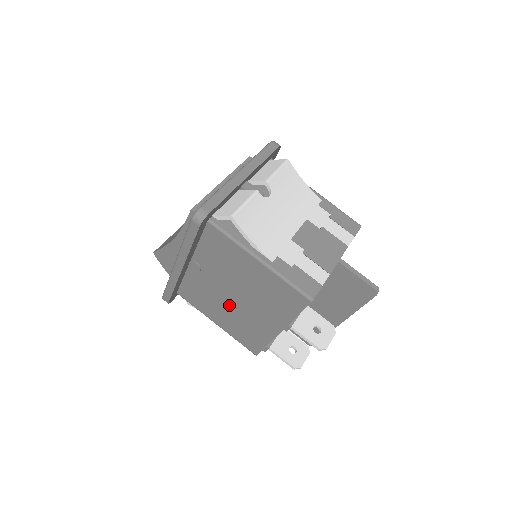
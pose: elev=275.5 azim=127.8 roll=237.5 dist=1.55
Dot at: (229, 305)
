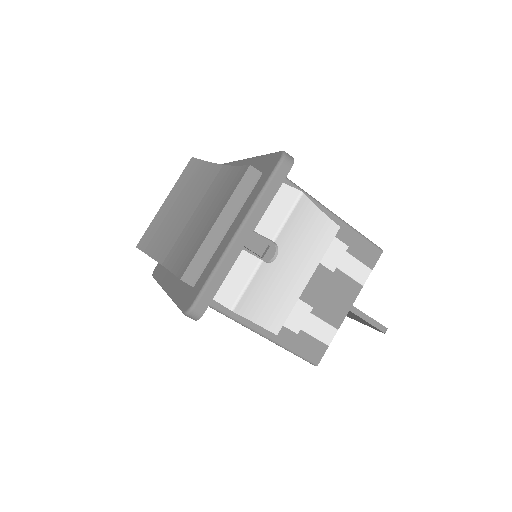
Dot at: occluded
